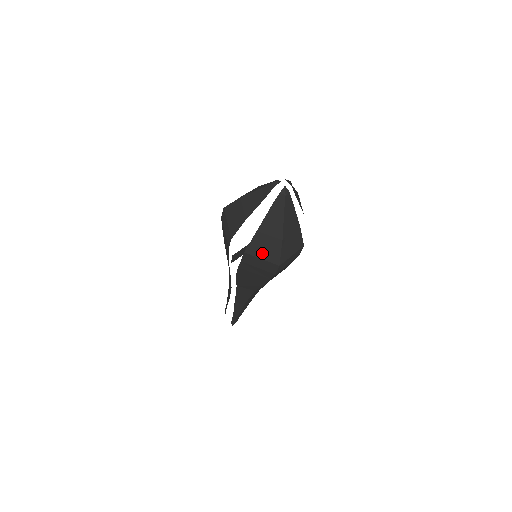
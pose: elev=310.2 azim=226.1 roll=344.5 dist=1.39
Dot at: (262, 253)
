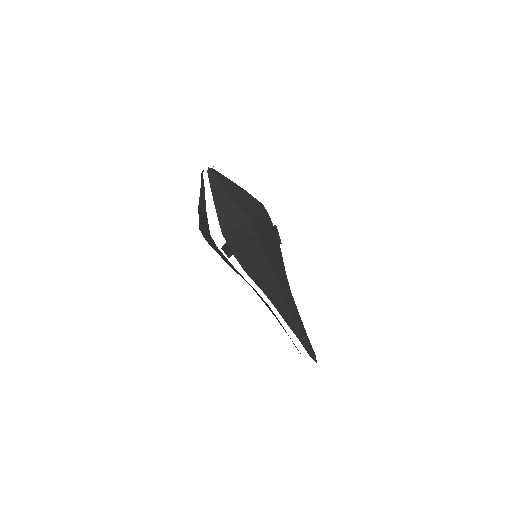
Dot at: (232, 223)
